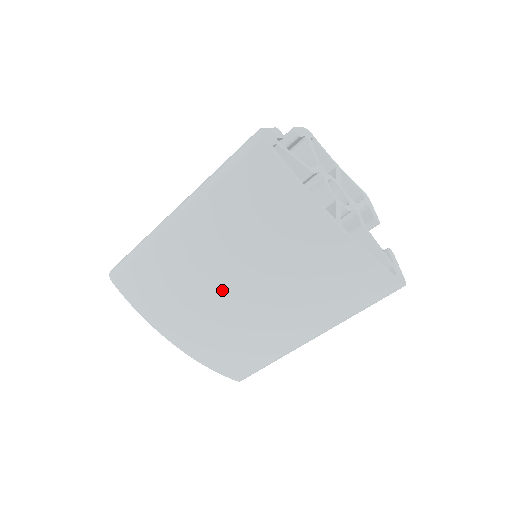
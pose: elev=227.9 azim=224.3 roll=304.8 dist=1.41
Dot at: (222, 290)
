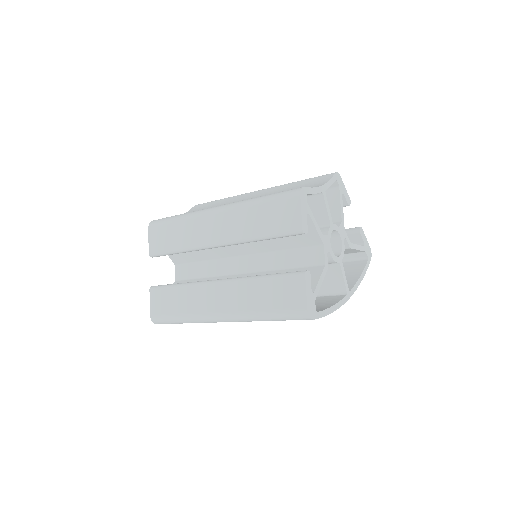
Dot at: occluded
